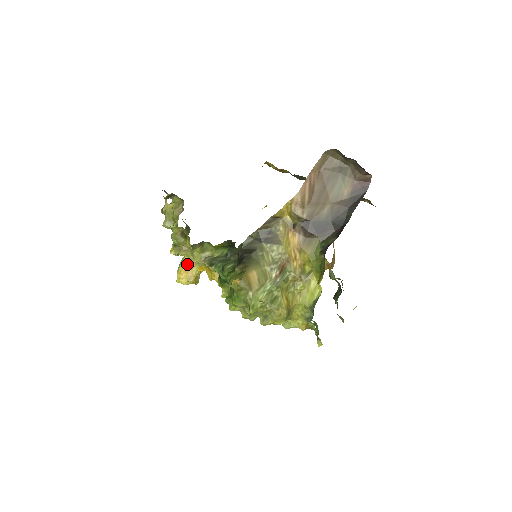
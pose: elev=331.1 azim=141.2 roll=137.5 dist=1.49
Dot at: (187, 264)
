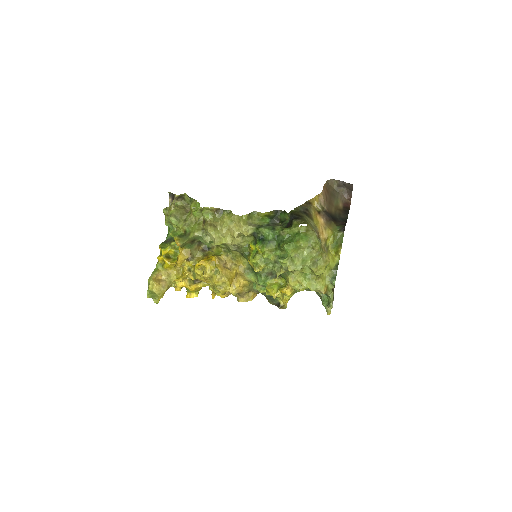
Dot at: (160, 275)
